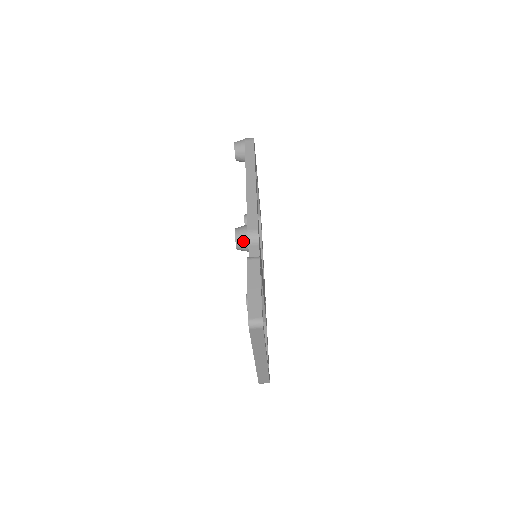
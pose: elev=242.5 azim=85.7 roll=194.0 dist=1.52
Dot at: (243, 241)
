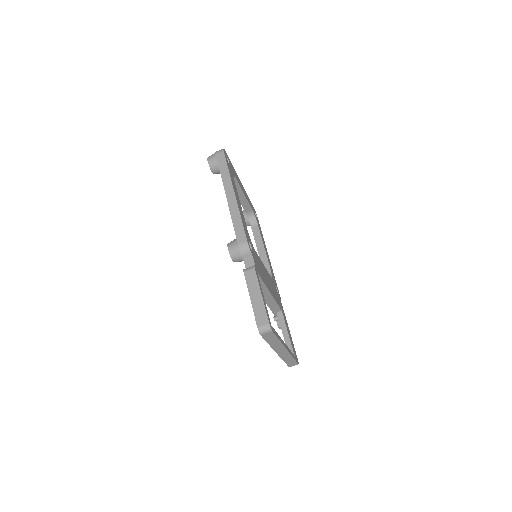
Dot at: (237, 255)
